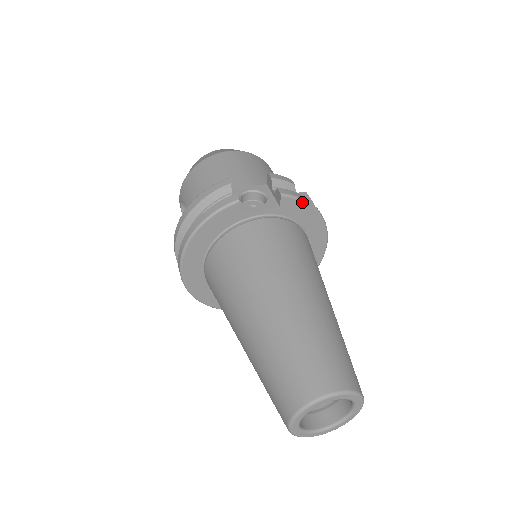
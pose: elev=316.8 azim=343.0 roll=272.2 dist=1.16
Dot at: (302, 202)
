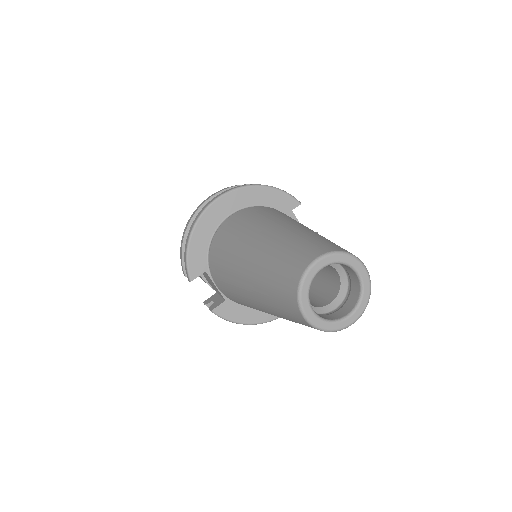
Dot at: occluded
